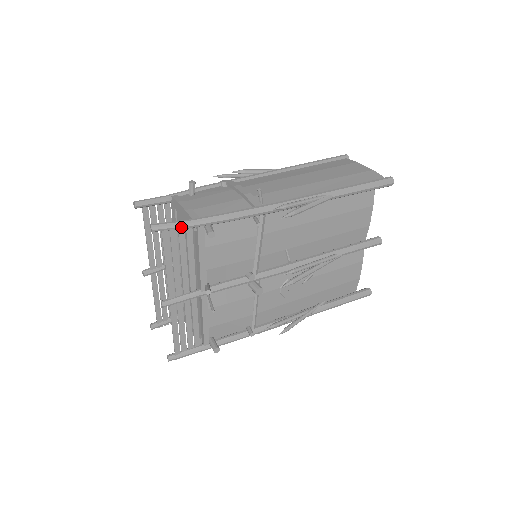
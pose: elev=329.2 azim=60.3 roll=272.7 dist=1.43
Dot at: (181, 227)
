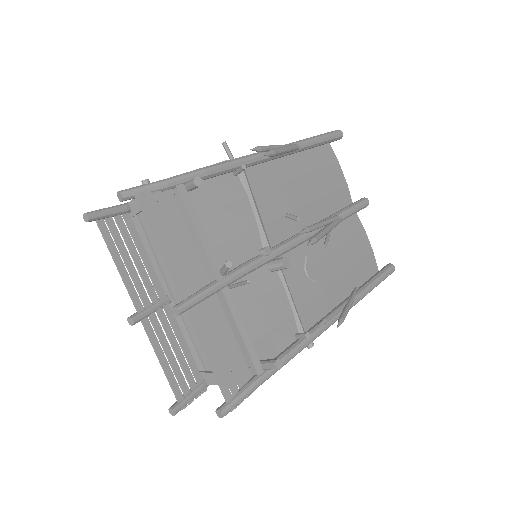
Dot at: (157, 187)
